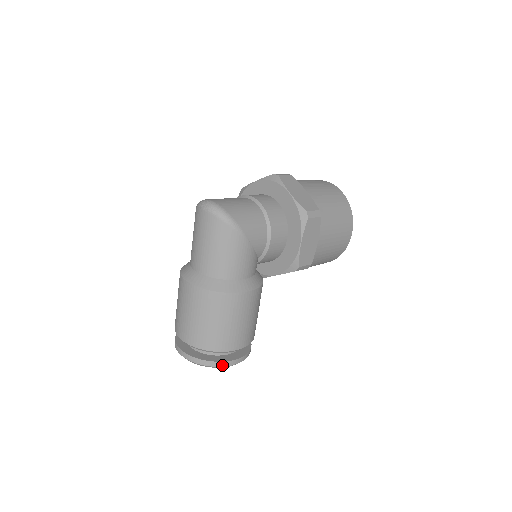
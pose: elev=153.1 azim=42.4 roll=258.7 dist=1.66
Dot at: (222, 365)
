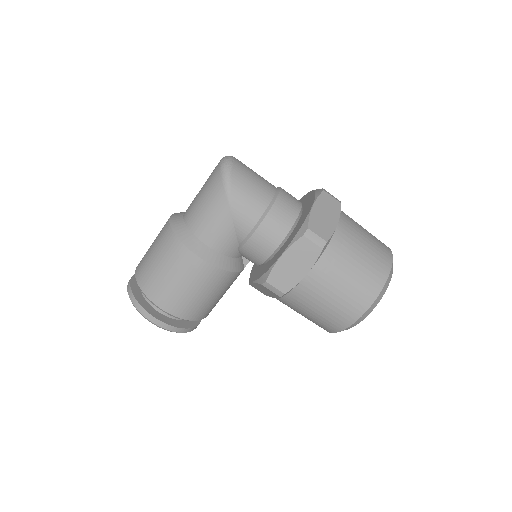
Dot at: (140, 309)
